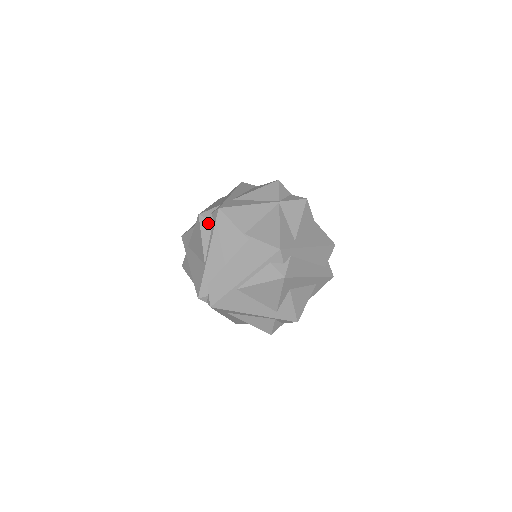
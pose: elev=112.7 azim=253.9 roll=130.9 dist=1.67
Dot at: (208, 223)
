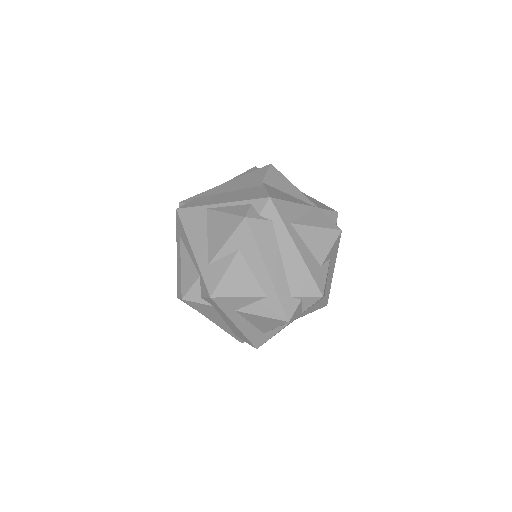
Dot at: occluded
